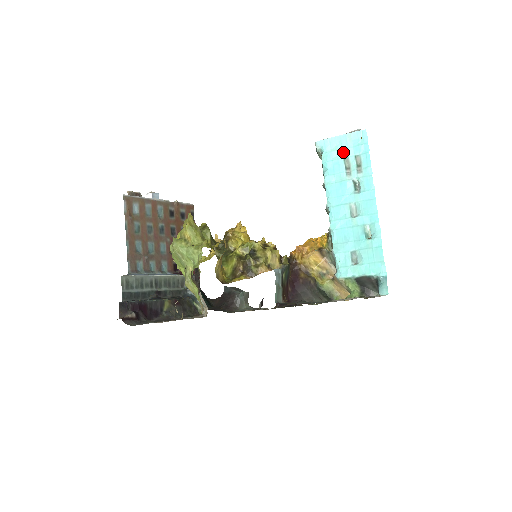
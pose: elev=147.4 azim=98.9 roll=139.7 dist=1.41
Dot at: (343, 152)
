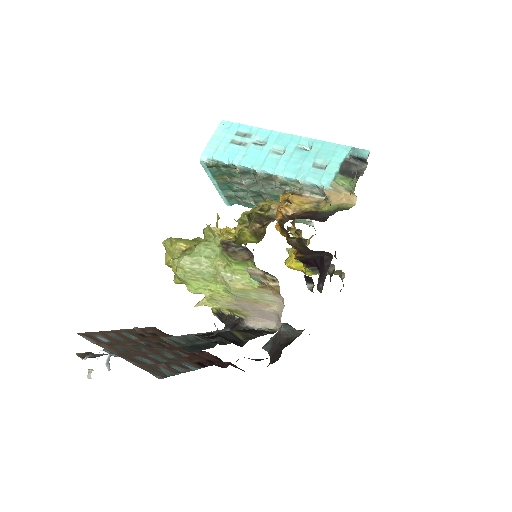
Dot at: (225, 142)
